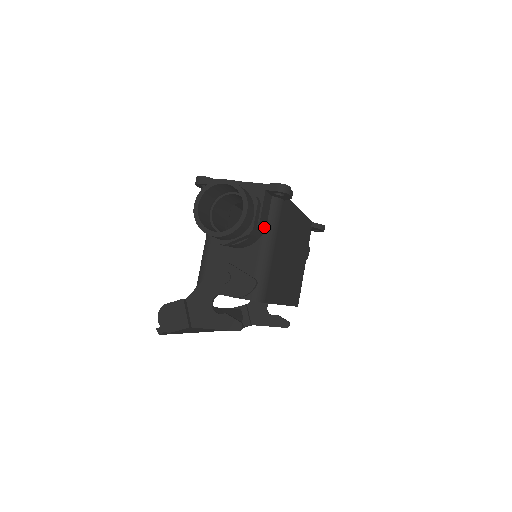
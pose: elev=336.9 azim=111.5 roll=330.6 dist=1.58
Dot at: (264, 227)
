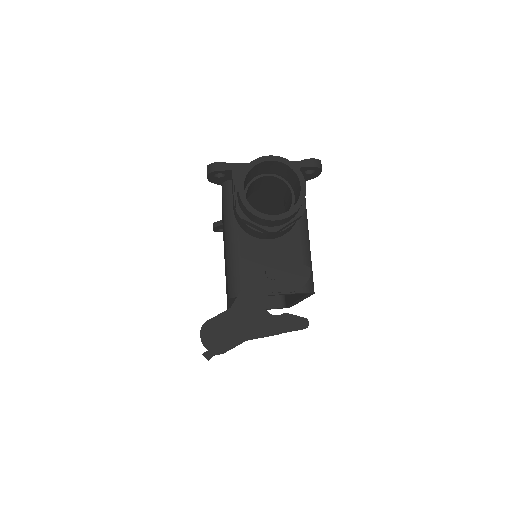
Dot at: occluded
